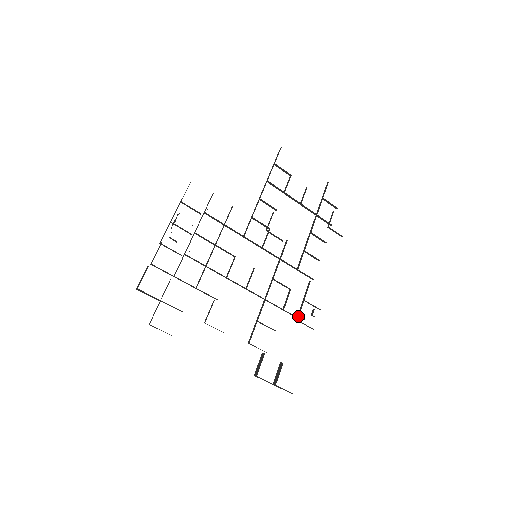
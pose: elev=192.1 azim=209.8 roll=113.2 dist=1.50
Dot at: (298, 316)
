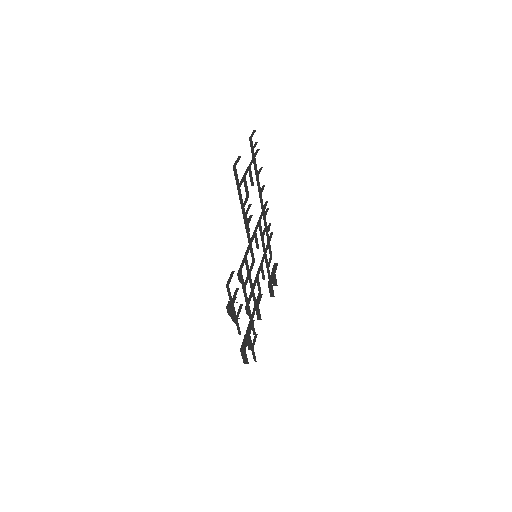
Dot at: occluded
